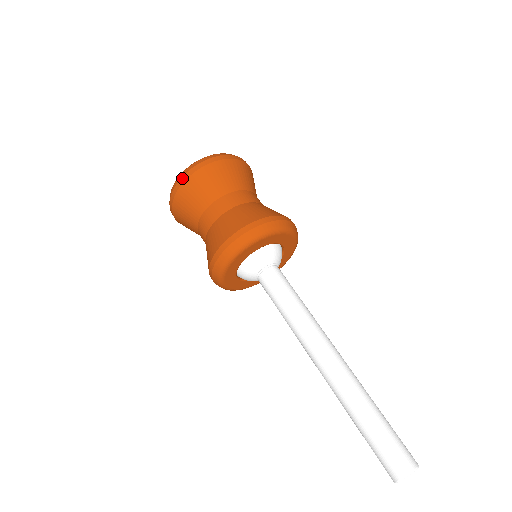
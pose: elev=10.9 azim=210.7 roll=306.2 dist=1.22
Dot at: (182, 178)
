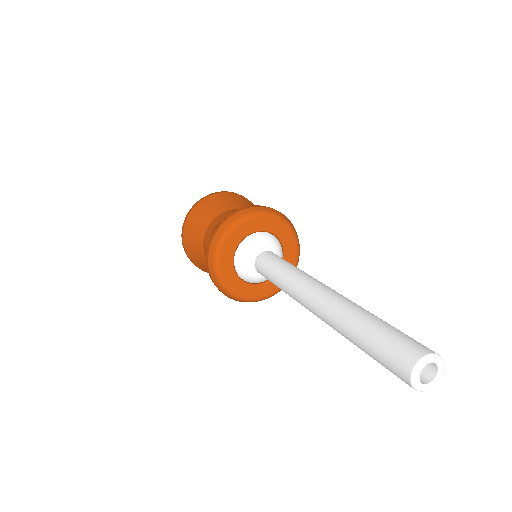
Dot at: (182, 233)
